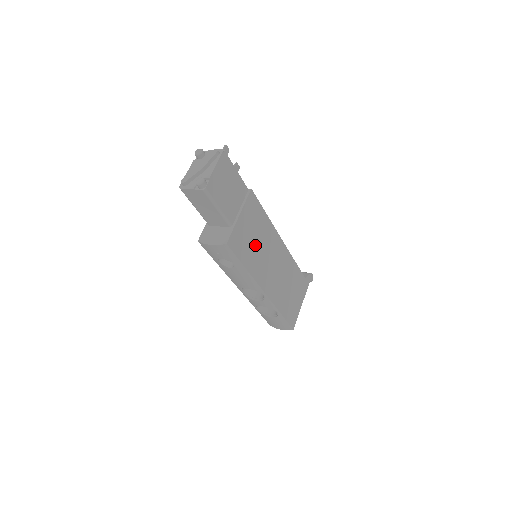
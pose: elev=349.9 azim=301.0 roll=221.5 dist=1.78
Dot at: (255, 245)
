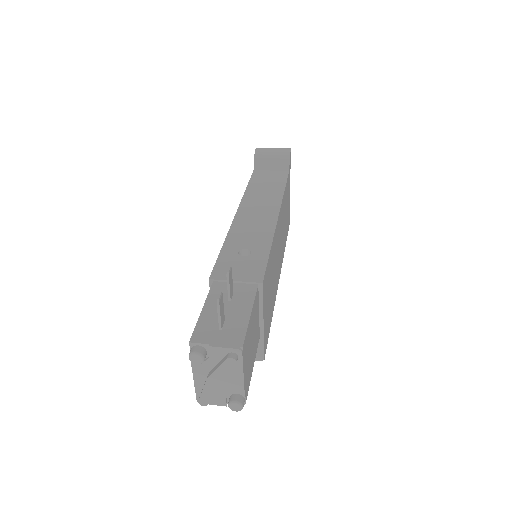
Dot at: (271, 289)
